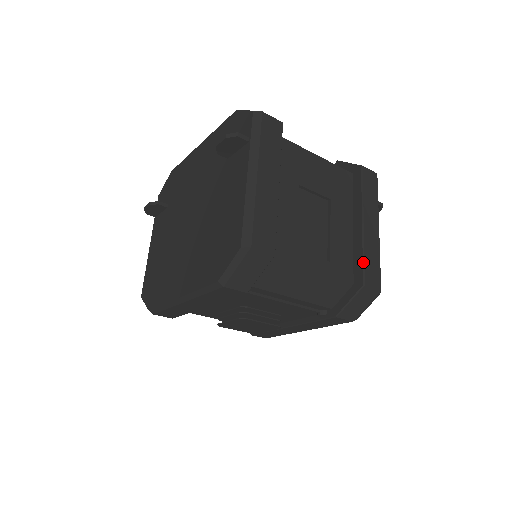
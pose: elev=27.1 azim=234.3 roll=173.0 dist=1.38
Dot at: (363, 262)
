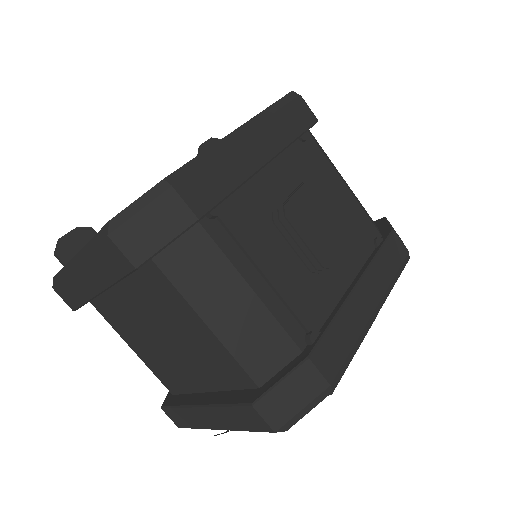
Dot at: occluded
